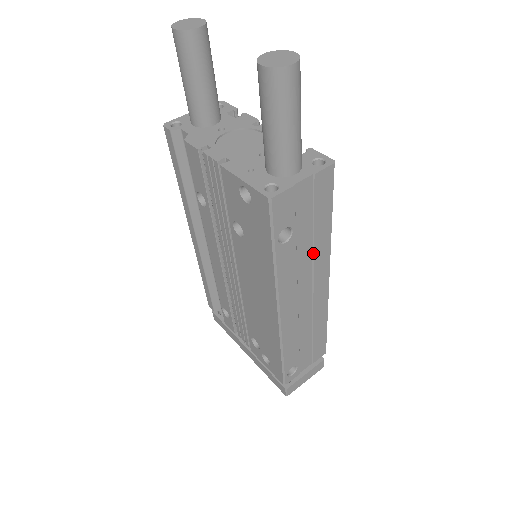
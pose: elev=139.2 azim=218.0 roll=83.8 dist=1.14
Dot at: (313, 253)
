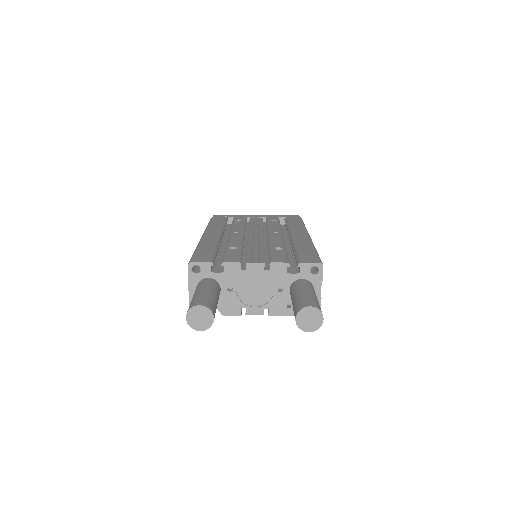
Dot at: occluded
